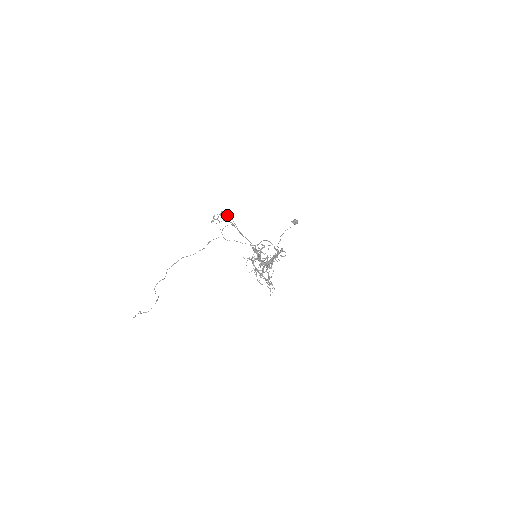
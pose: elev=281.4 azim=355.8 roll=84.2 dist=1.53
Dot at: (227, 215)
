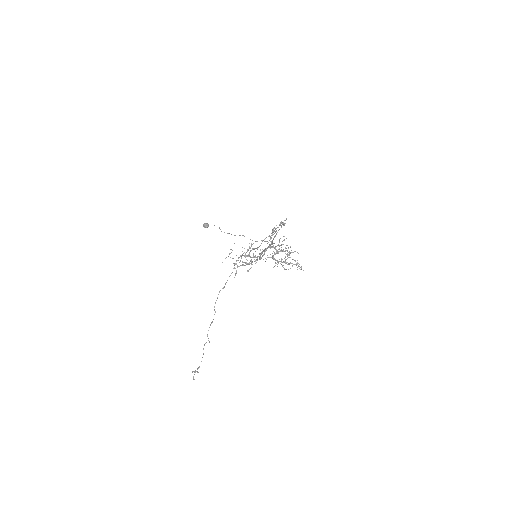
Dot at: (283, 223)
